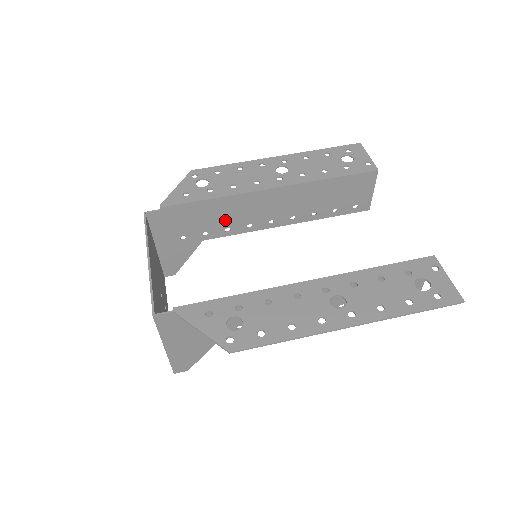
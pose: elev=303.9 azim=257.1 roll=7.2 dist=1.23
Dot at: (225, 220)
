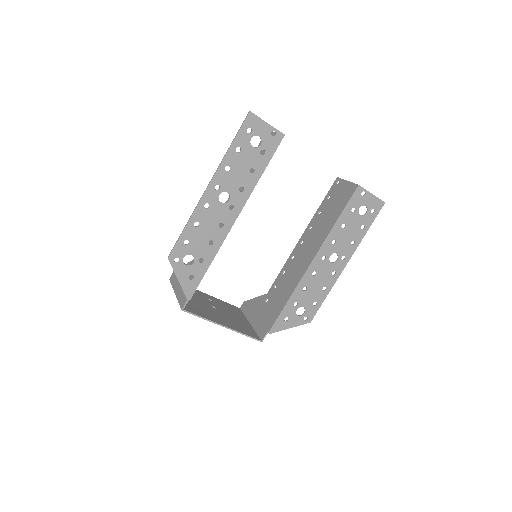
Dot at: occluded
